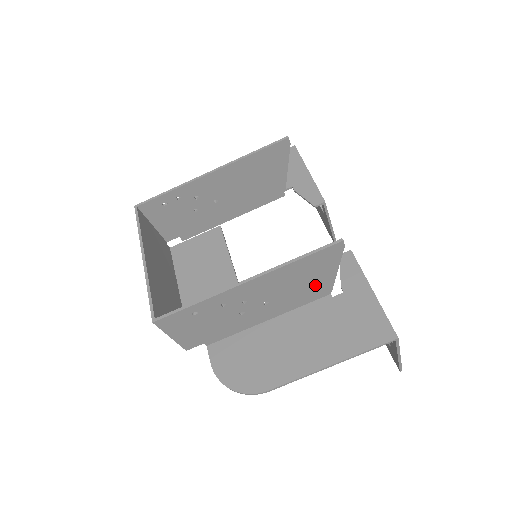
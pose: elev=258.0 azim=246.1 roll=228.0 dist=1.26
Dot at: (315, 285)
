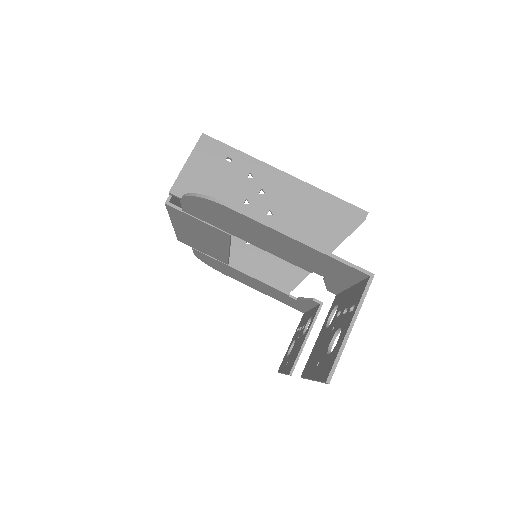
Dot at: (314, 240)
